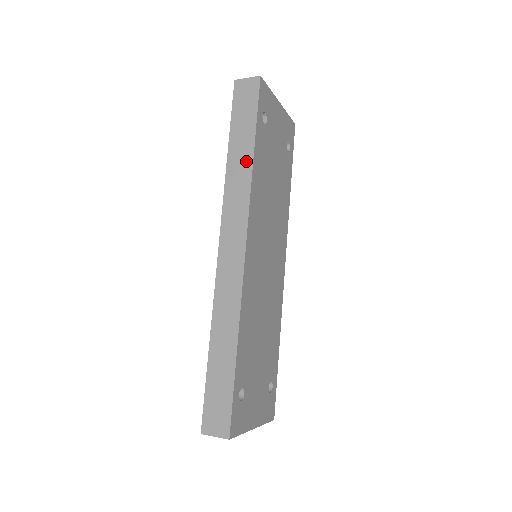
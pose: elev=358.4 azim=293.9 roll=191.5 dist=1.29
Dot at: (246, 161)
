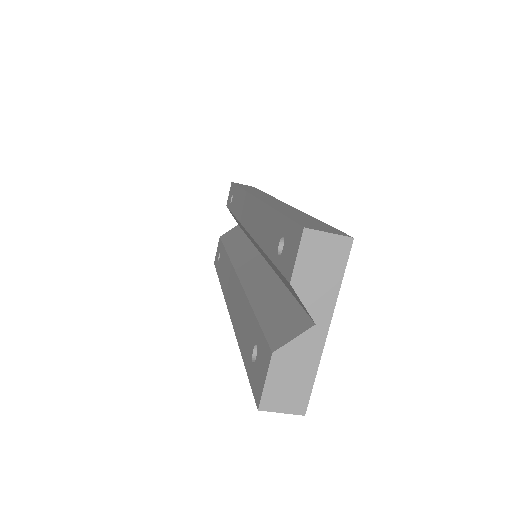
Dot at: occluded
